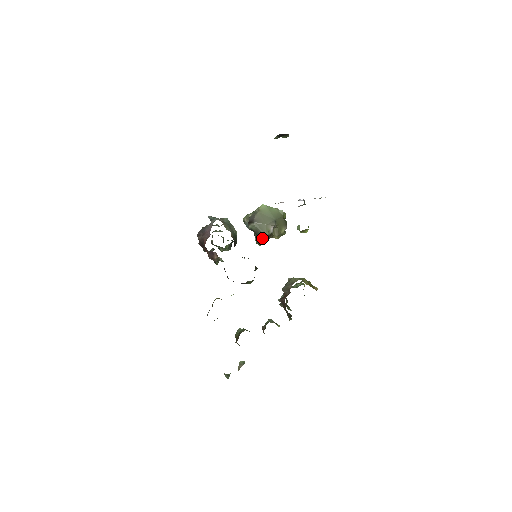
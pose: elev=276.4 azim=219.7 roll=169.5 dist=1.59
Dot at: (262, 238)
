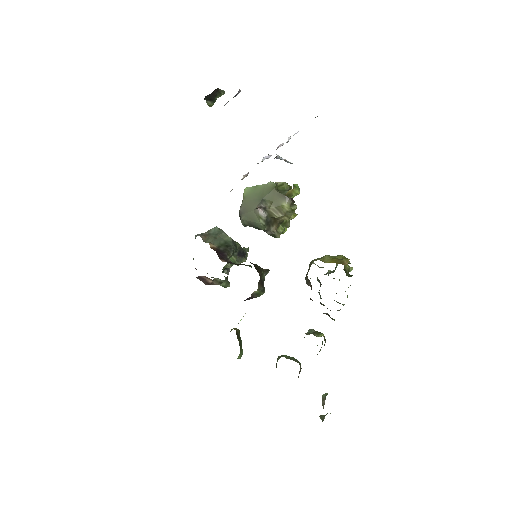
Dot at: (261, 229)
